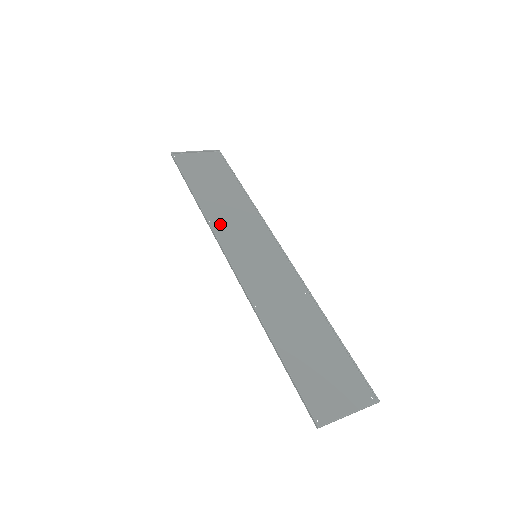
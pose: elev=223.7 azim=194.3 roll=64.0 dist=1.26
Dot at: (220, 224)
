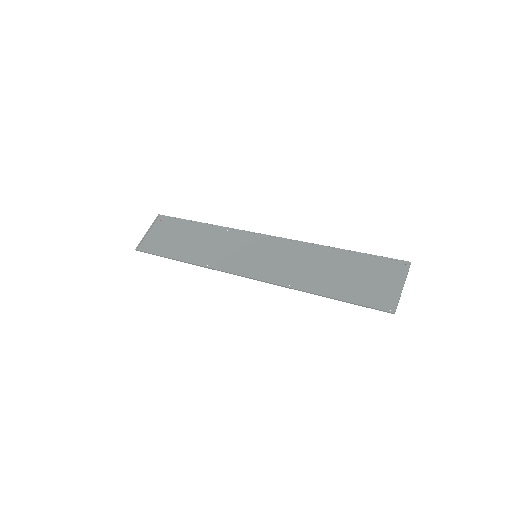
Dot at: (215, 260)
